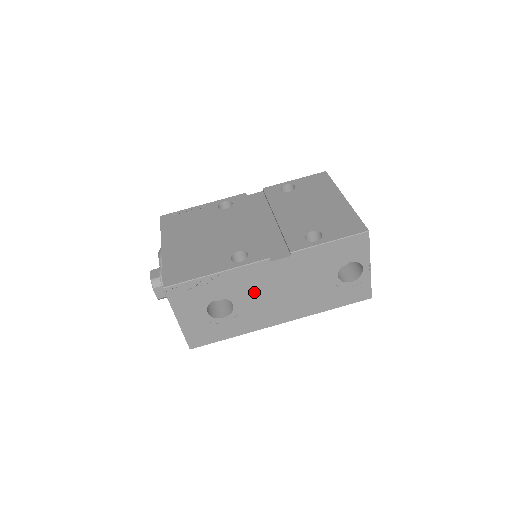
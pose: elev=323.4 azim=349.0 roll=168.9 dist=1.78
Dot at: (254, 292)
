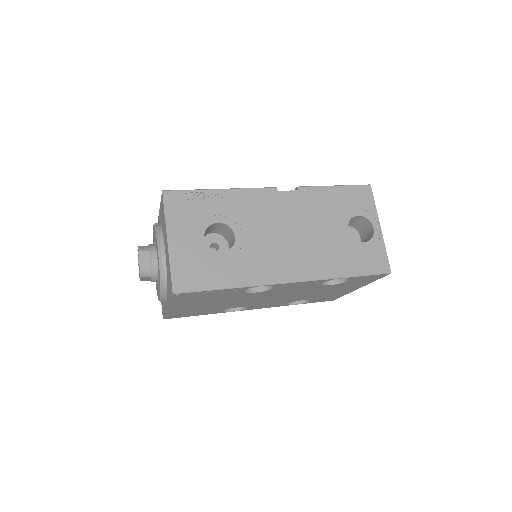
Dot at: (259, 225)
